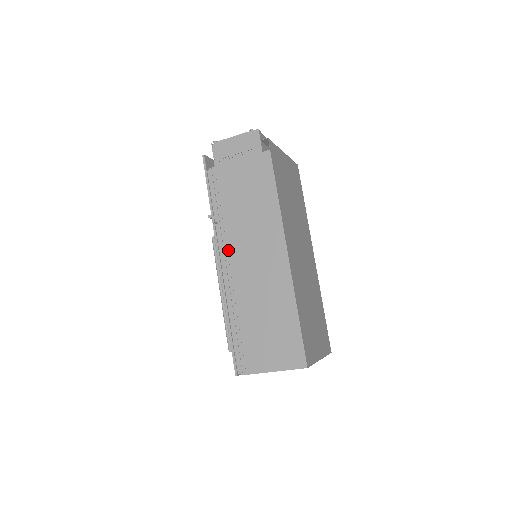
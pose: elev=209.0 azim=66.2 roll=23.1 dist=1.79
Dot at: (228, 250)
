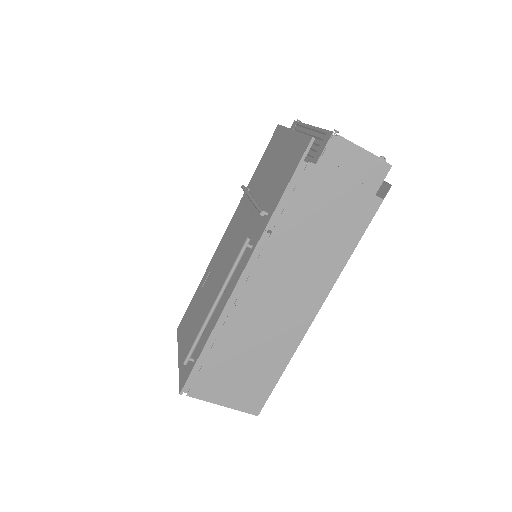
Dot at: (261, 271)
